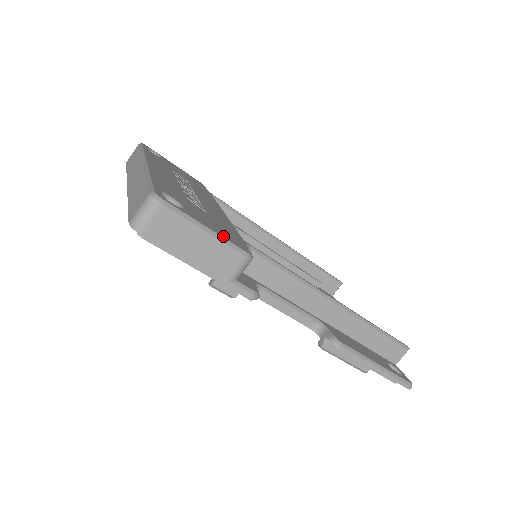
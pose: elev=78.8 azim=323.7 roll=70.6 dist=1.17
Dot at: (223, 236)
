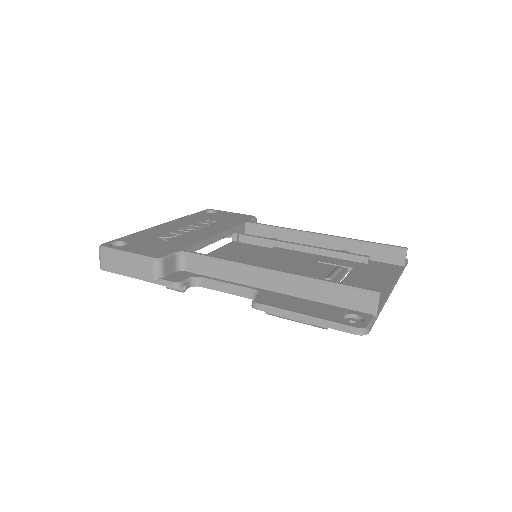
Dot at: (140, 253)
